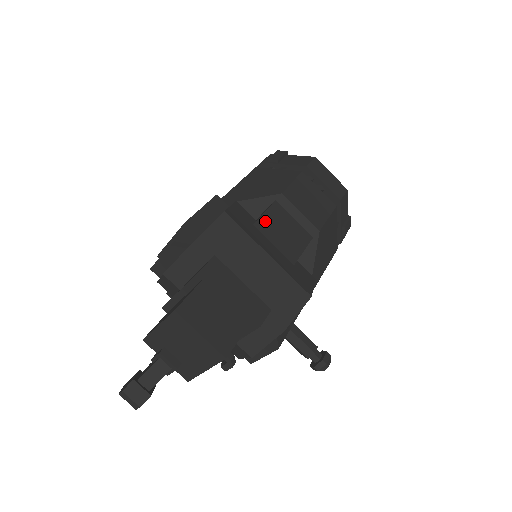
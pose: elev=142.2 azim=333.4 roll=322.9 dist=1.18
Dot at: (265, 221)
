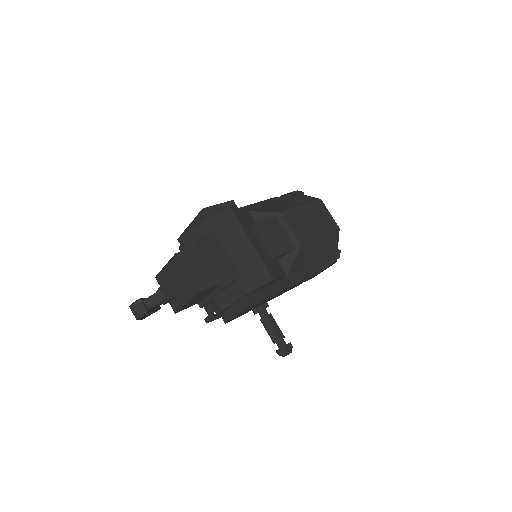
Dot at: (261, 226)
